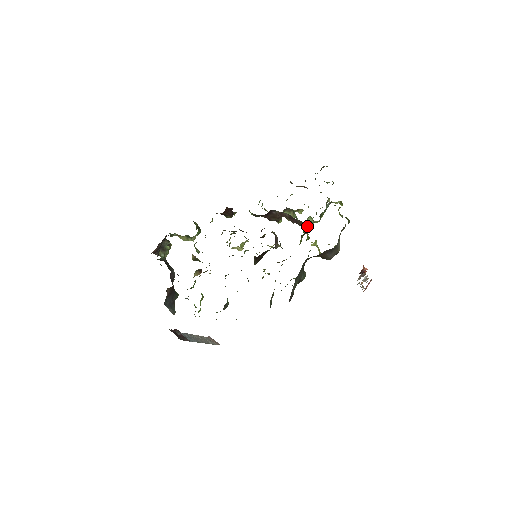
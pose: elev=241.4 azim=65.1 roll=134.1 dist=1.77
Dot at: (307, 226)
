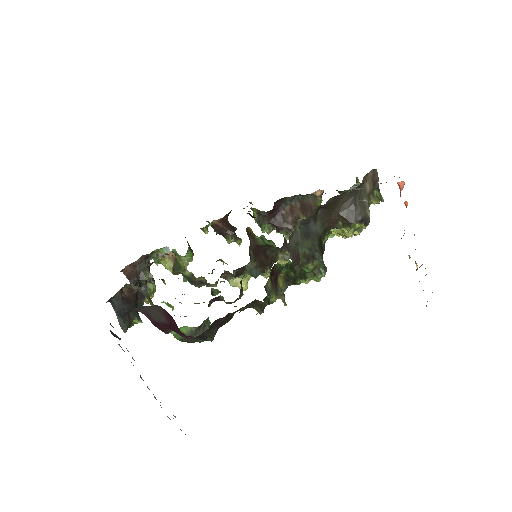
Dot at: (321, 196)
